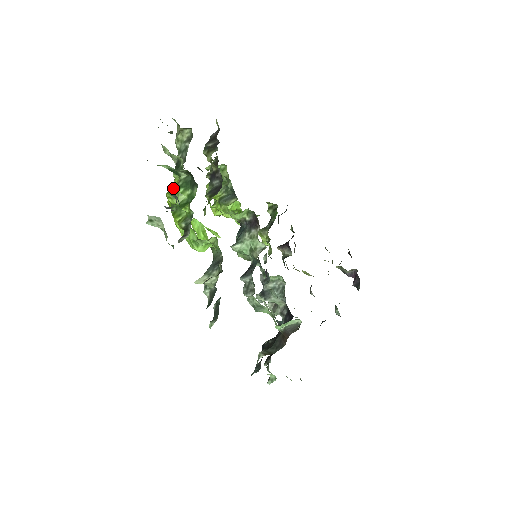
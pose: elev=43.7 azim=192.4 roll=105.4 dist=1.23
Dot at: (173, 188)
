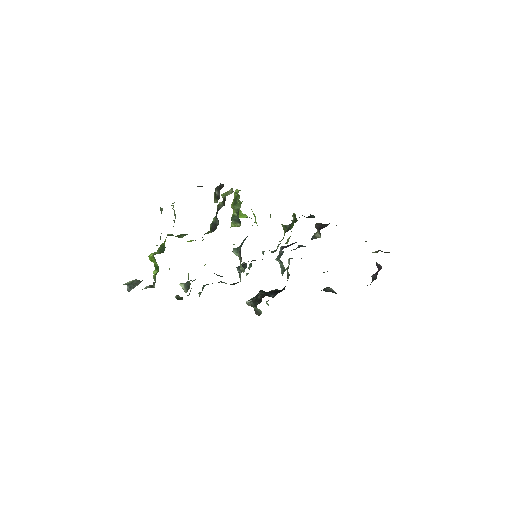
Dot at: occluded
